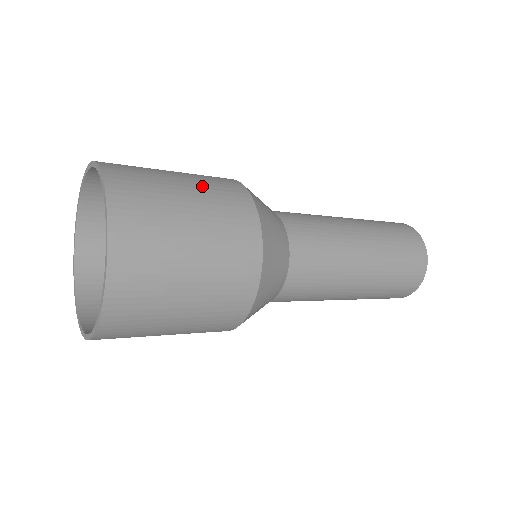
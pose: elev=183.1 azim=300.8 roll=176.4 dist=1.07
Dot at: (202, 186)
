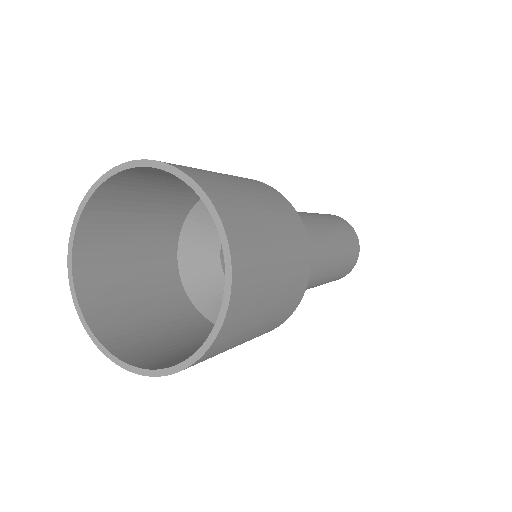
Dot at: (287, 249)
